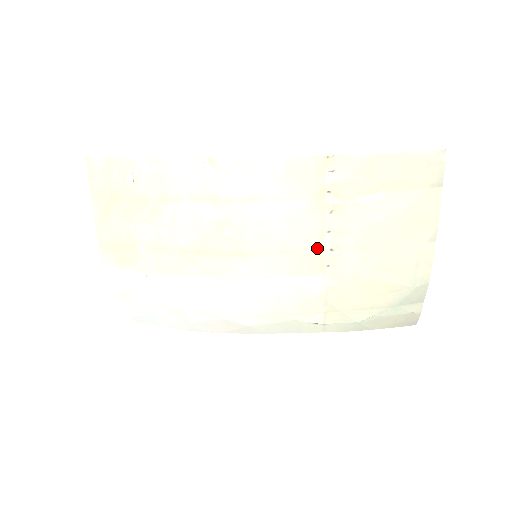
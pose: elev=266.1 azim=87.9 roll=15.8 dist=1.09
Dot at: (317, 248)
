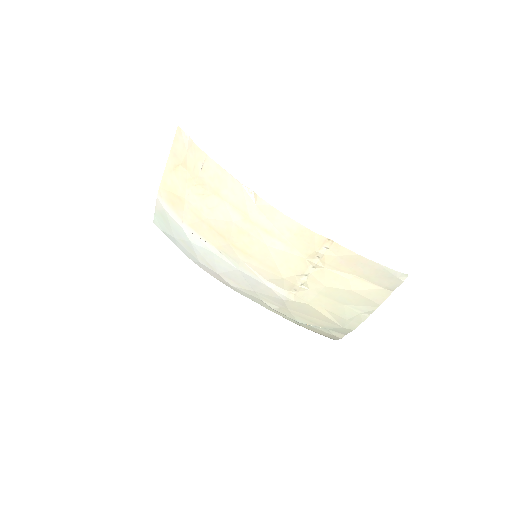
Dot at: (294, 279)
